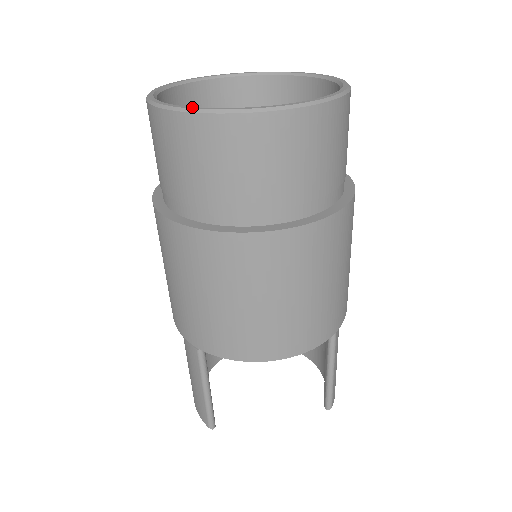
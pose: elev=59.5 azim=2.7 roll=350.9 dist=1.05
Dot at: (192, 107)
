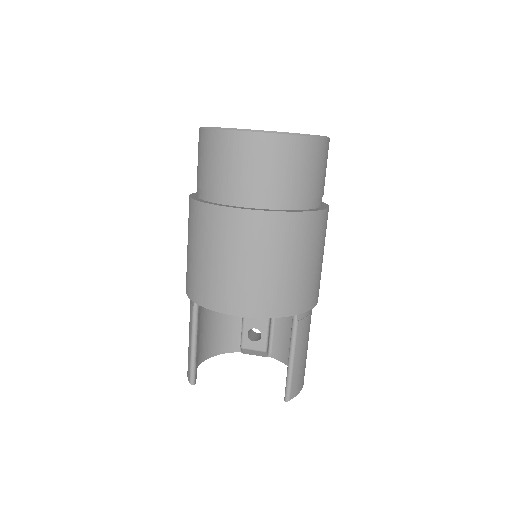
Dot at: (215, 127)
